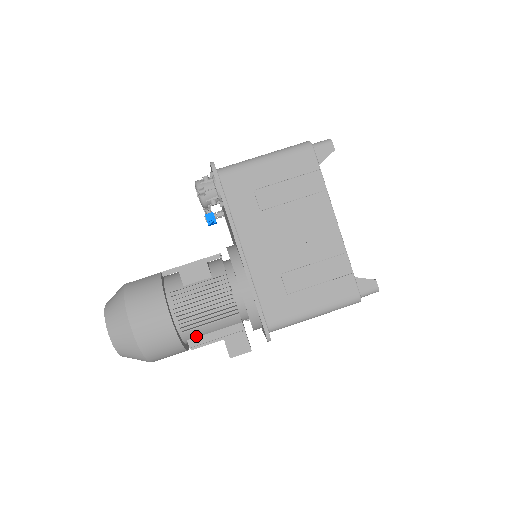
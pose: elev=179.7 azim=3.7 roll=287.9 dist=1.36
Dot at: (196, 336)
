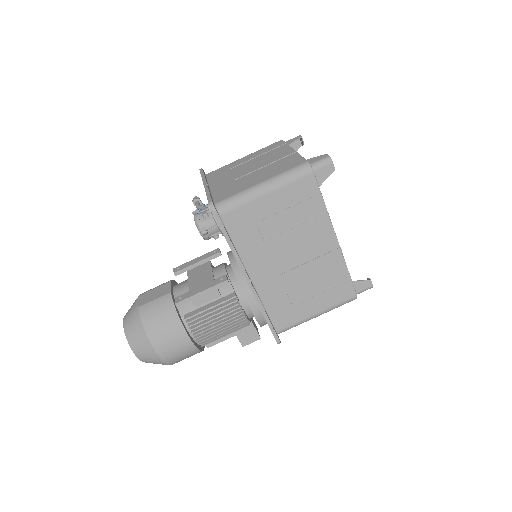
Dot at: occluded
